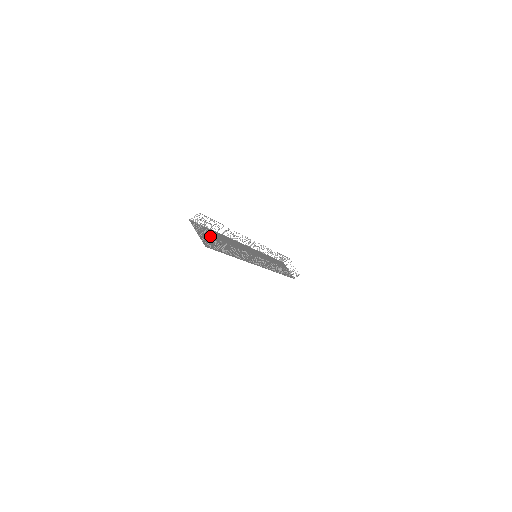
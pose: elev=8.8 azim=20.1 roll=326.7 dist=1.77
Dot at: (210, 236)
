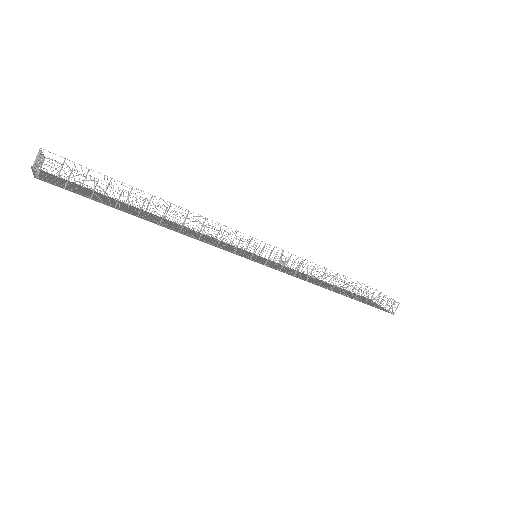
Dot at: (89, 193)
